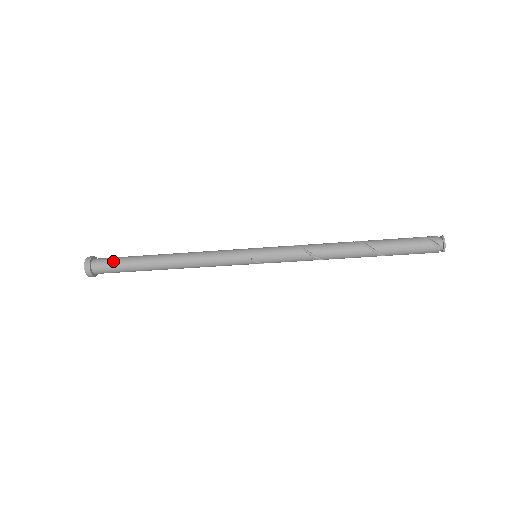
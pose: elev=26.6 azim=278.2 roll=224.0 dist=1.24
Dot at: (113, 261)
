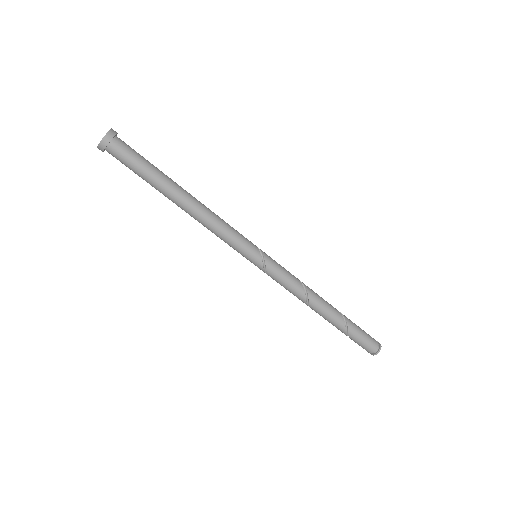
Dot at: occluded
